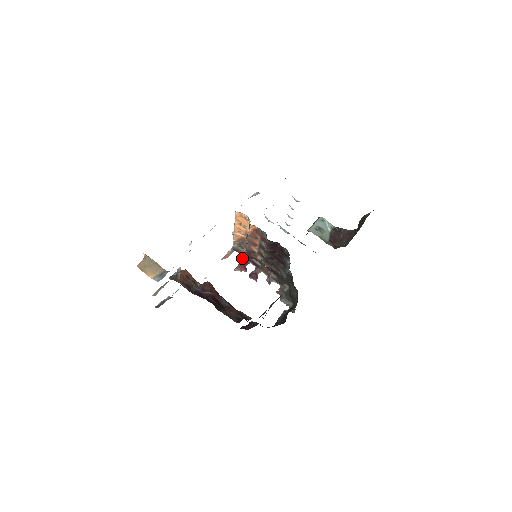
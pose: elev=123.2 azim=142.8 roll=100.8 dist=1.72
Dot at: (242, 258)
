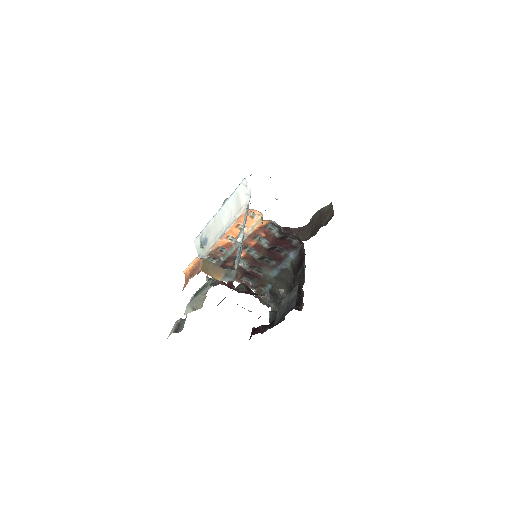
Dot at: occluded
